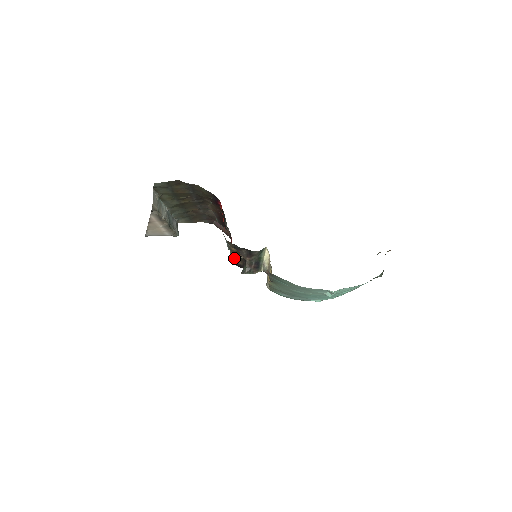
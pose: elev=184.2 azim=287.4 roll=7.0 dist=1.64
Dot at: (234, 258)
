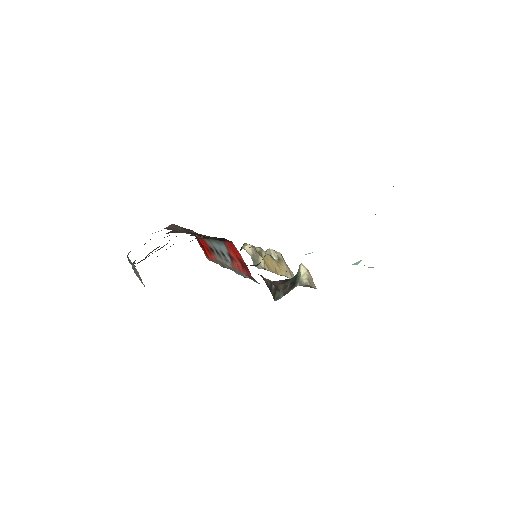
Dot at: occluded
